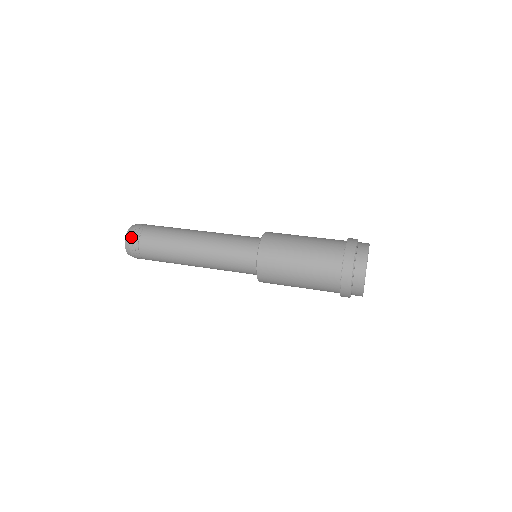
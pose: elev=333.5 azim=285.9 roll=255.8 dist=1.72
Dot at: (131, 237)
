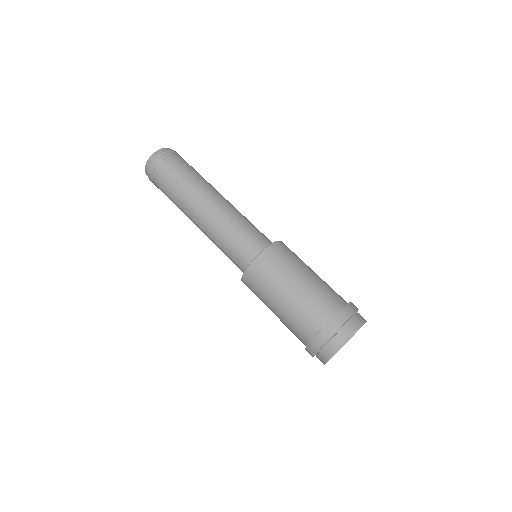
Dot at: (148, 174)
